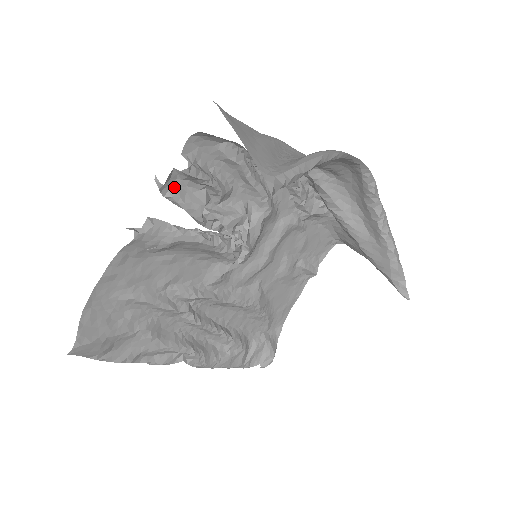
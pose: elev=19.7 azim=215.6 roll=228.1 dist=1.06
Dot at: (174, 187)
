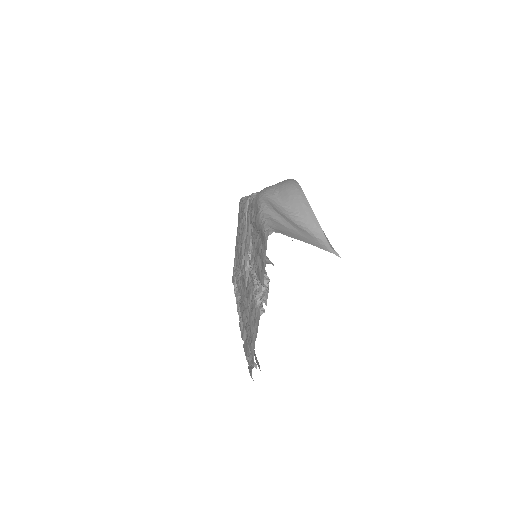
Dot at: occluded
